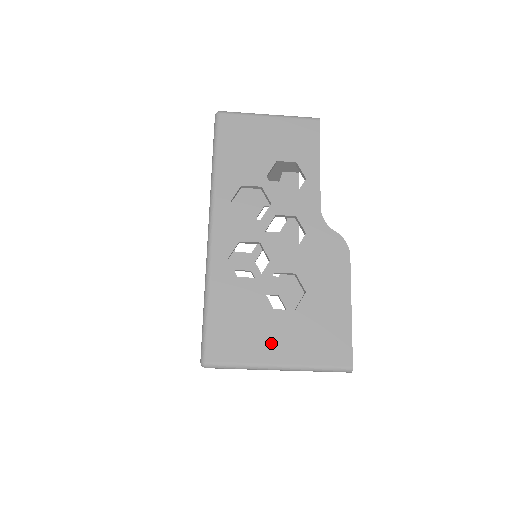
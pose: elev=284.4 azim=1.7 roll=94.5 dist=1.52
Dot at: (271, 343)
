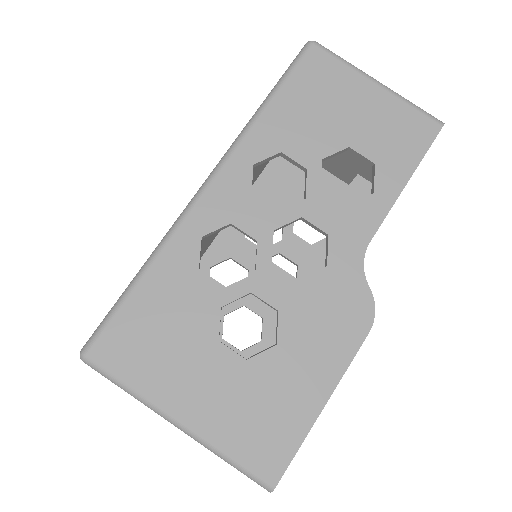
Dot at: (186, 384)
